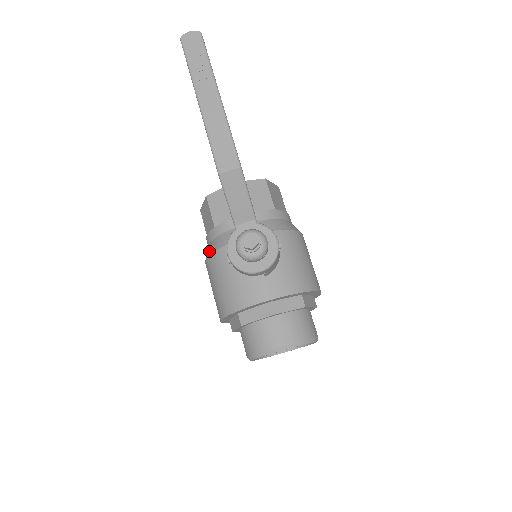
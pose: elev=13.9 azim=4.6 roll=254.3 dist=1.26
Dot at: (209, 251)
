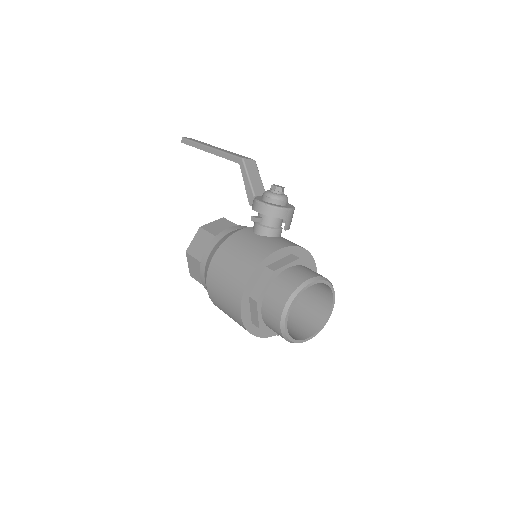
Dot at: (217, 247)
